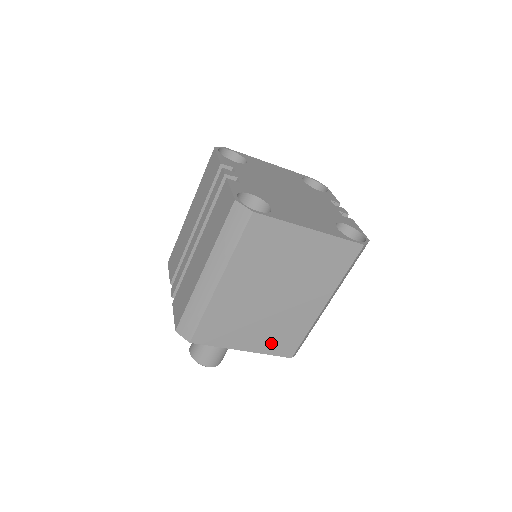
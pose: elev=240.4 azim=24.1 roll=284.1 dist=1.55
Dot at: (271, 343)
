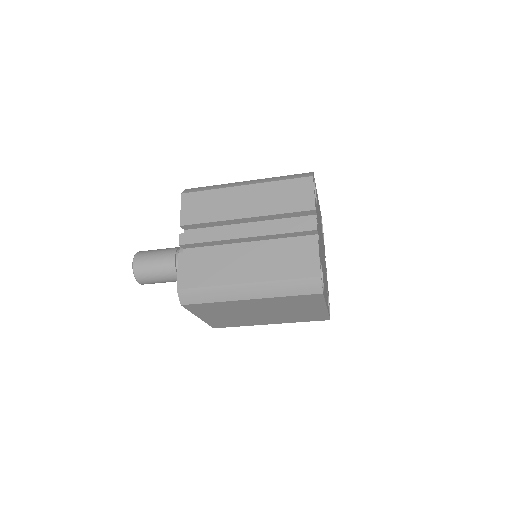
Dot at: (218, 321)
